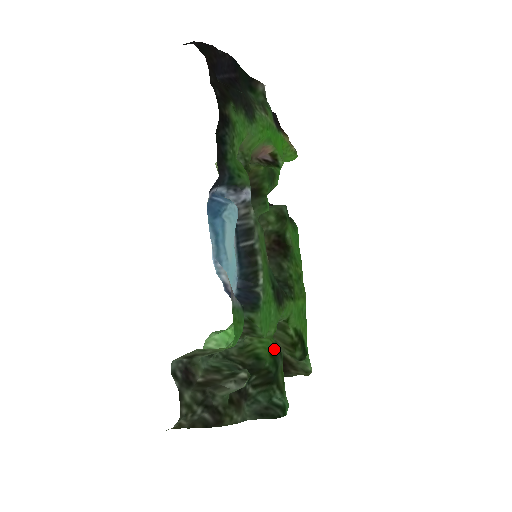
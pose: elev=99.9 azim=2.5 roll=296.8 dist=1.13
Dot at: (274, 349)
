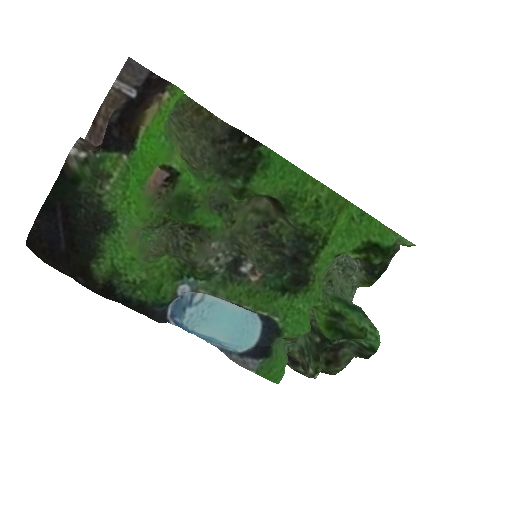
Dot at: (330, 319)
